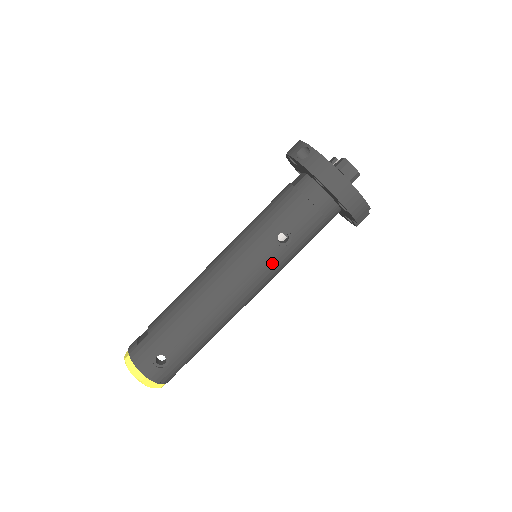
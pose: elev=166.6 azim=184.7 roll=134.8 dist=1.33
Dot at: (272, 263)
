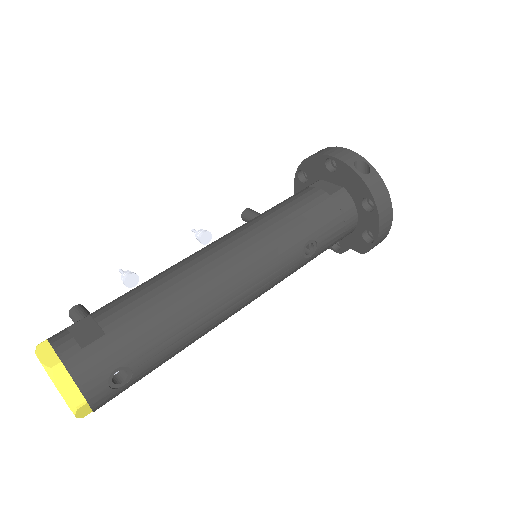
Dot at: (288, 273)
